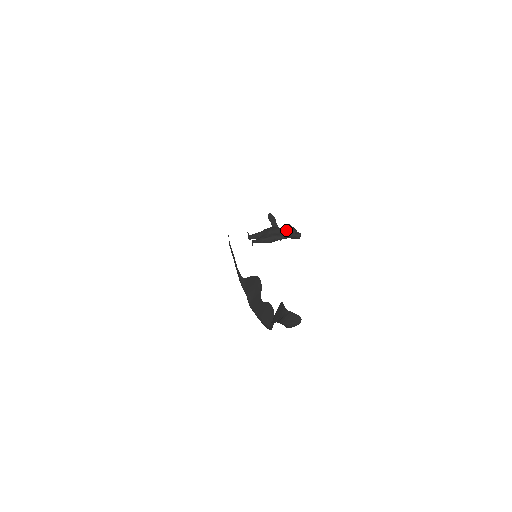
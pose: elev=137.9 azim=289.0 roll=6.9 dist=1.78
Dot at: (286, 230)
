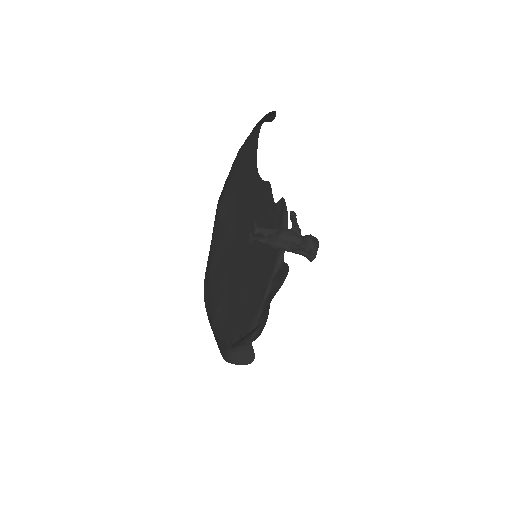
Dot at: (303, 242)
